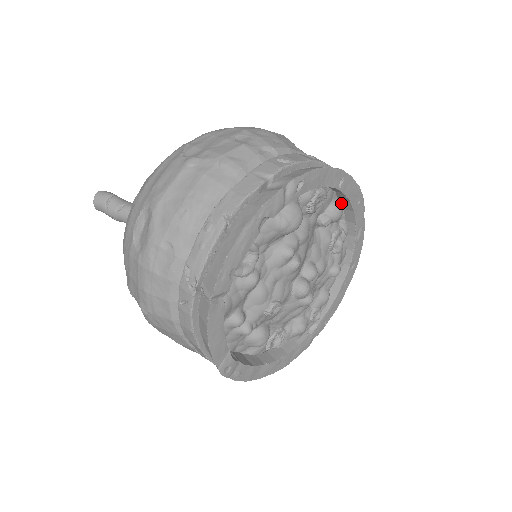
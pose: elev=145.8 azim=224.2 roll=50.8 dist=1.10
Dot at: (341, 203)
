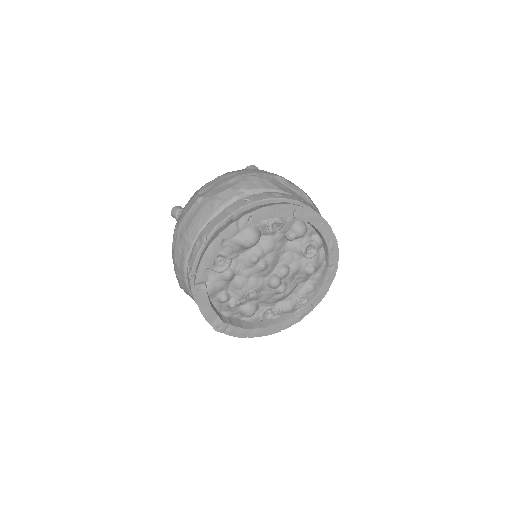
Dot at: occluded
